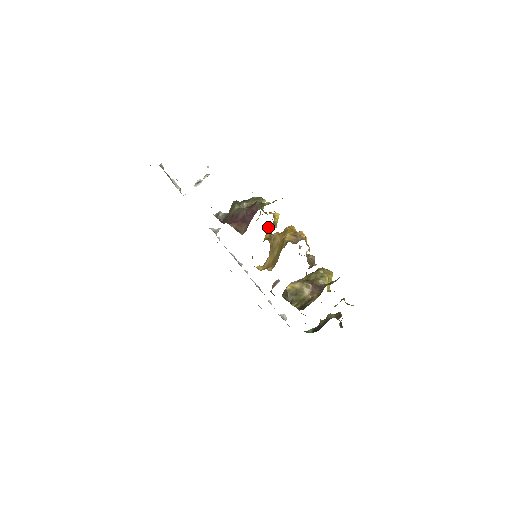
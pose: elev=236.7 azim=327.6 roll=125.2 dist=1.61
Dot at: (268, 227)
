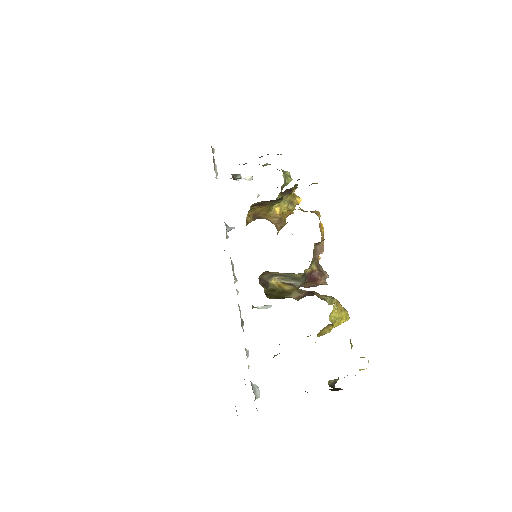
Dot at: occluded
